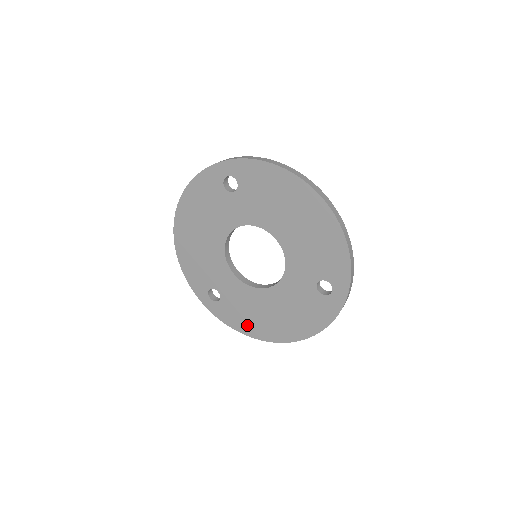
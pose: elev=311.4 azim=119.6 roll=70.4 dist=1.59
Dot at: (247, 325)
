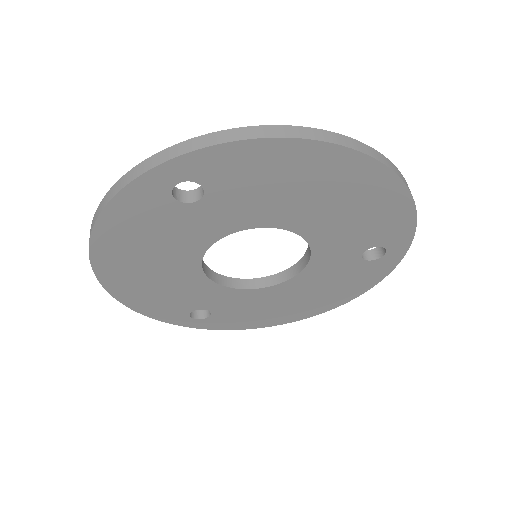
Dot at: (259, 320)
